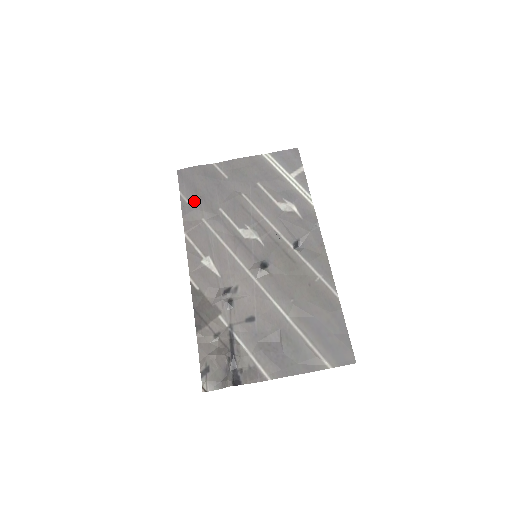
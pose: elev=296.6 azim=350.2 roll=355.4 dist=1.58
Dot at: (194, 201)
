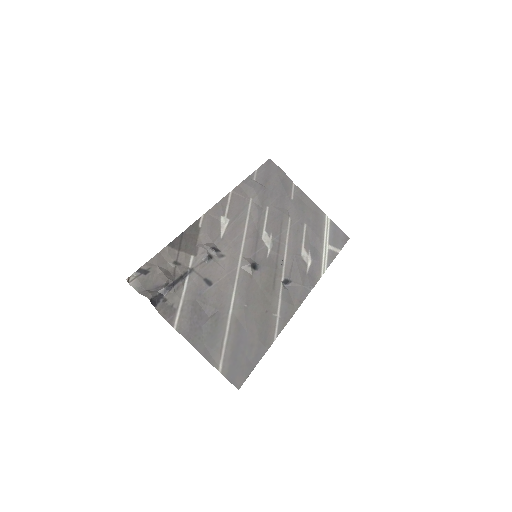
Dot at: (259, 184)
